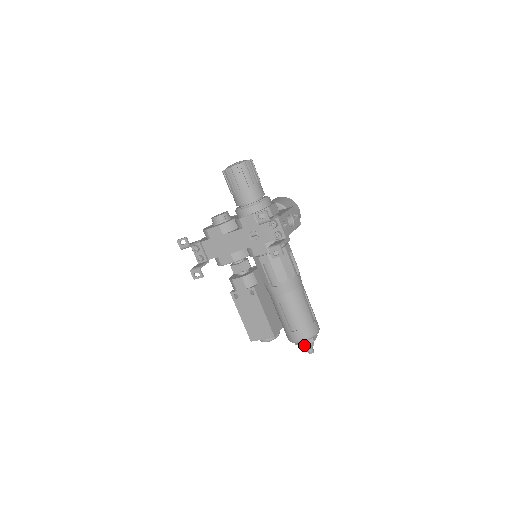
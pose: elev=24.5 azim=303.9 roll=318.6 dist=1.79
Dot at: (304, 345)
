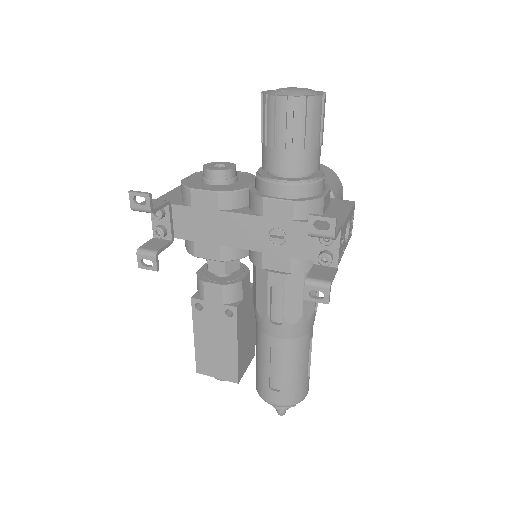
Dot at: (279, 408)
